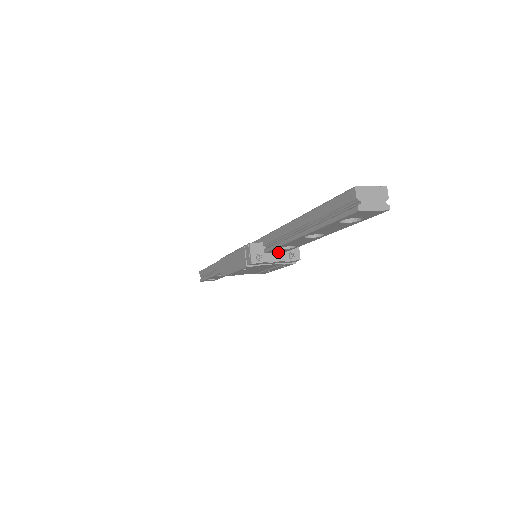
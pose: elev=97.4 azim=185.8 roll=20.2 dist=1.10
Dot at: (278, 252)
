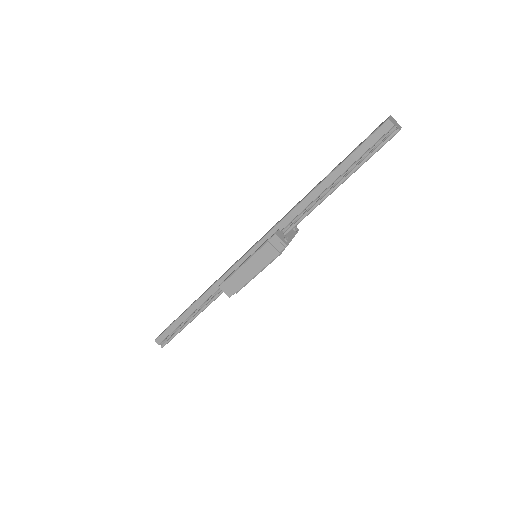
Dot at: occluded
